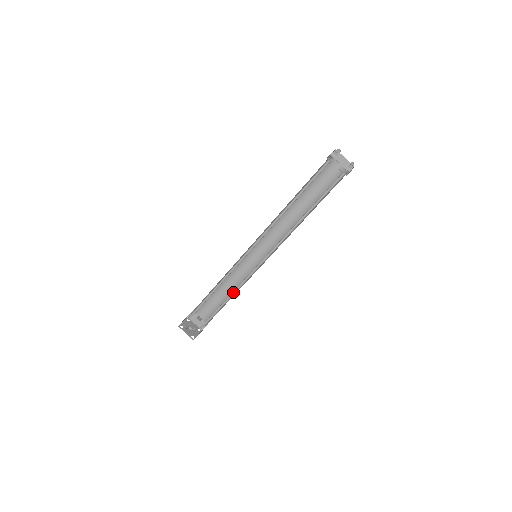
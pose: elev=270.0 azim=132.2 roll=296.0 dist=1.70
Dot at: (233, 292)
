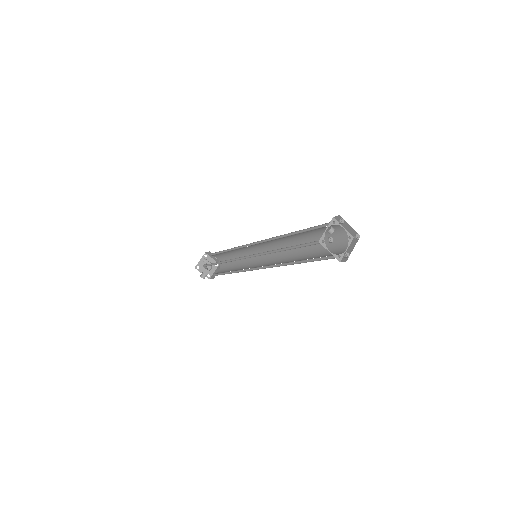
Dot at: (237, 270)
